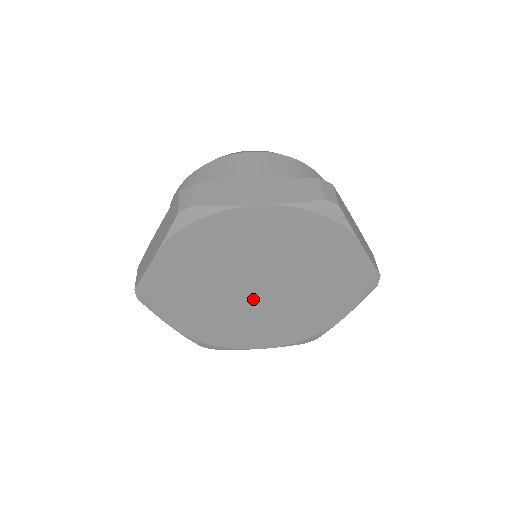
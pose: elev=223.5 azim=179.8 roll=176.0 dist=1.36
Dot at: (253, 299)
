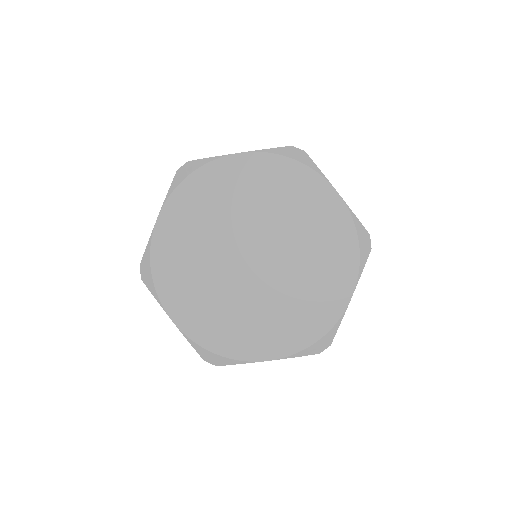
Dot at: (250, 272)
